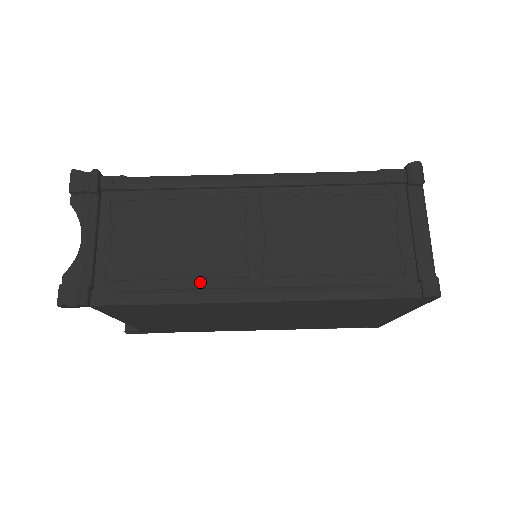
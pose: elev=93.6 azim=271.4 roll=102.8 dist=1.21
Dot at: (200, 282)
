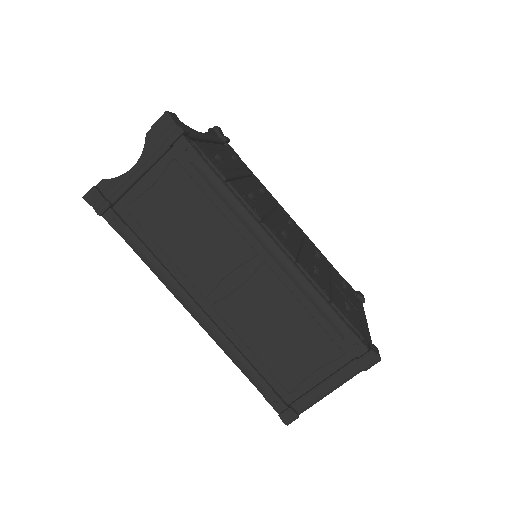
Dot at: (175, 270)
